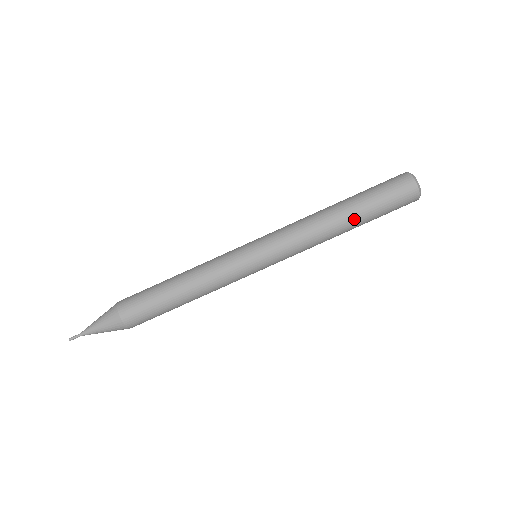
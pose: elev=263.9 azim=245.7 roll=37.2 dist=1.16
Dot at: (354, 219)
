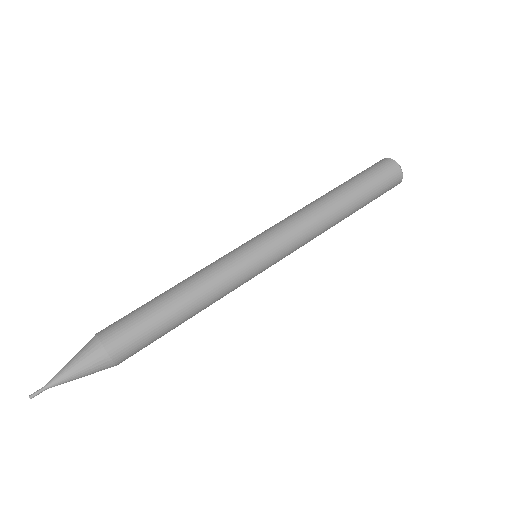
Dot at: (348, 199)
